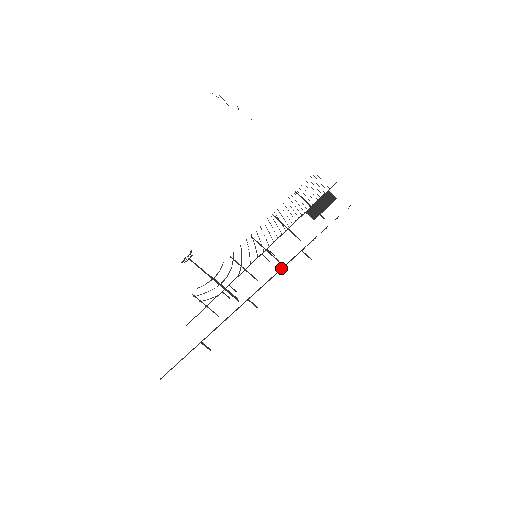
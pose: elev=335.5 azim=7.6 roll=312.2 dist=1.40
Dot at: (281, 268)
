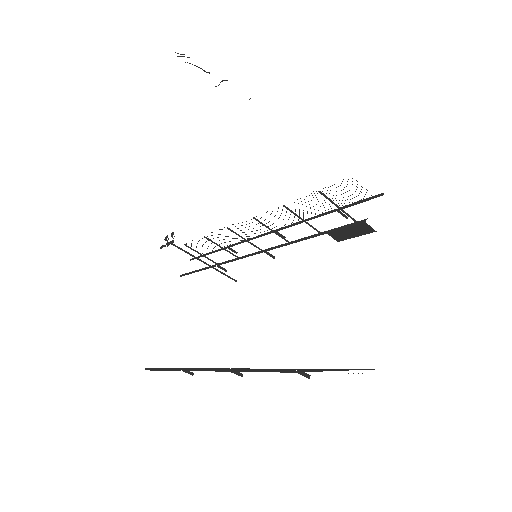
Dot at: (270, 369)
